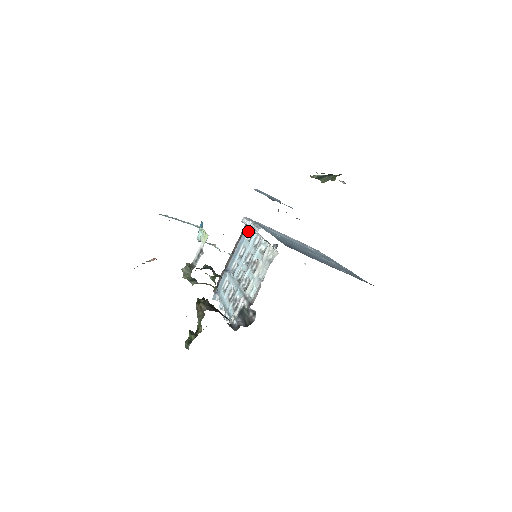
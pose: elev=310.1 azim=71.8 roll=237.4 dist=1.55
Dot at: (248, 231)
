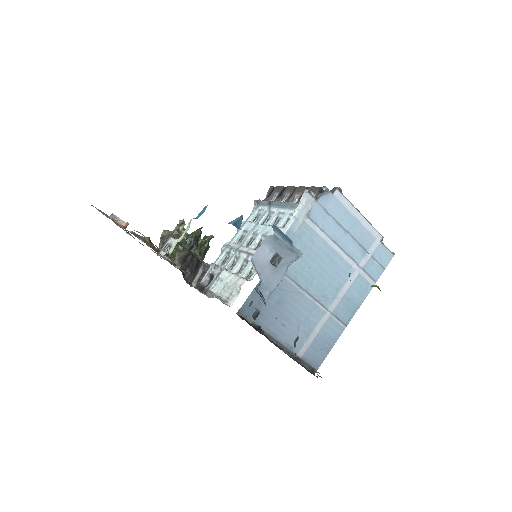
Dot at: occluded
